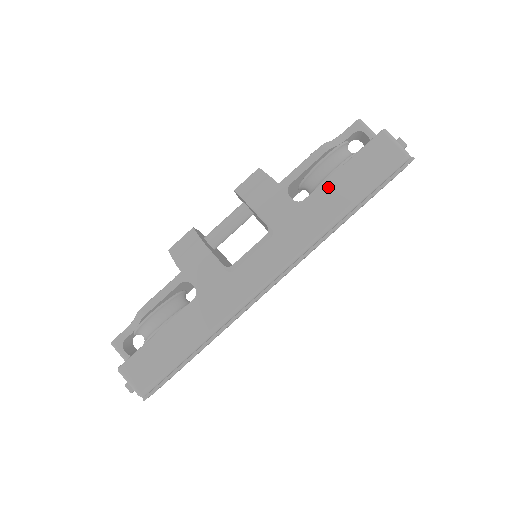
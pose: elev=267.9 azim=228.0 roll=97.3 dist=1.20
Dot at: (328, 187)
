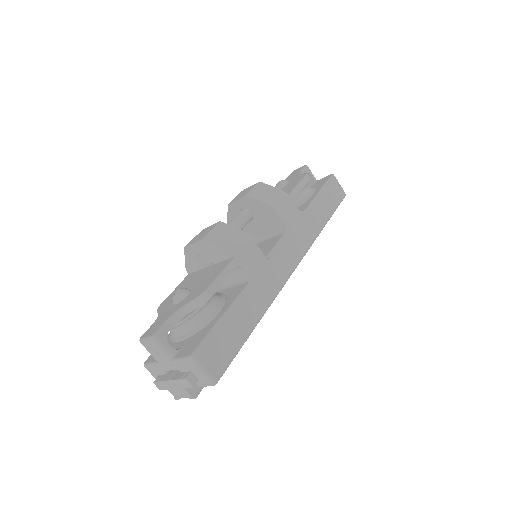
Dot at: (315, 205)
